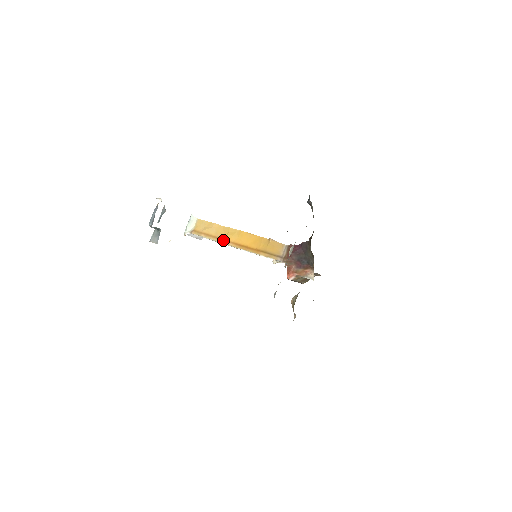
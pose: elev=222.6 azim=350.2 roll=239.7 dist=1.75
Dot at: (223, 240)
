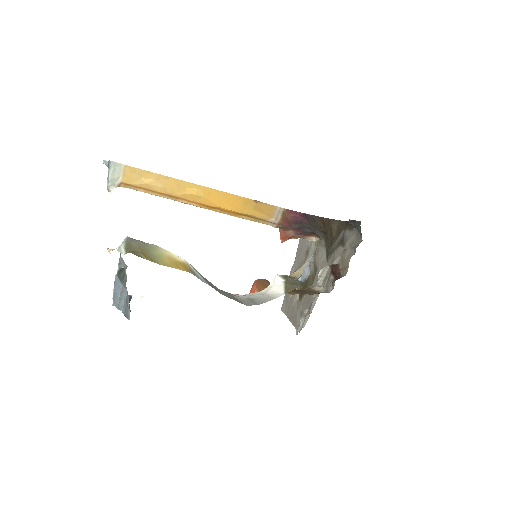
Dot at: (179, 199)
